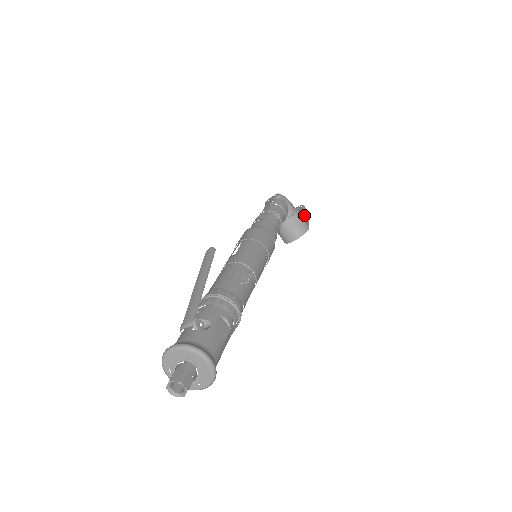
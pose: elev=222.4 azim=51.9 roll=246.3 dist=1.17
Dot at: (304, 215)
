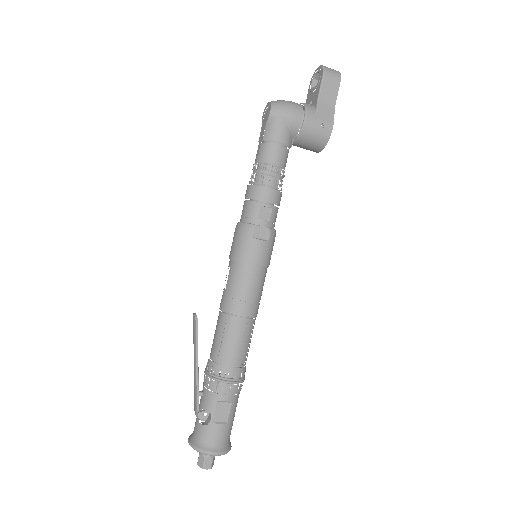
Dot at: (325, 98)
